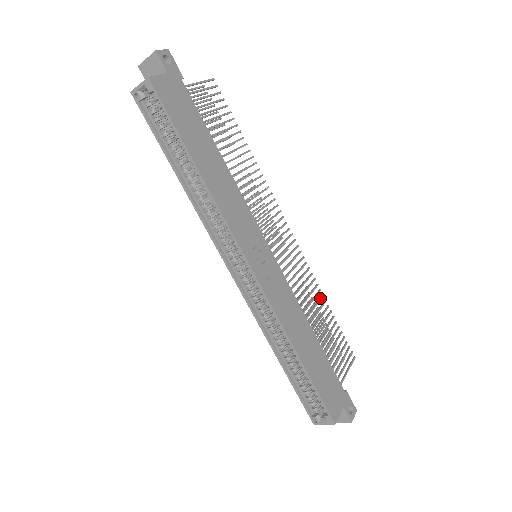
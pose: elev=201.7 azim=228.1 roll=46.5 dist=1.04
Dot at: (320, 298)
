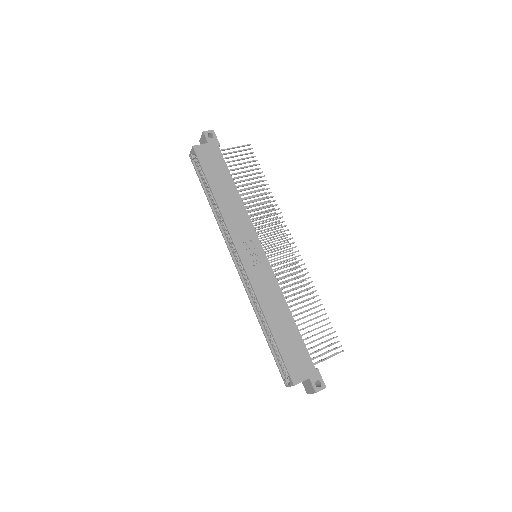
Dot at: (313, 296)
